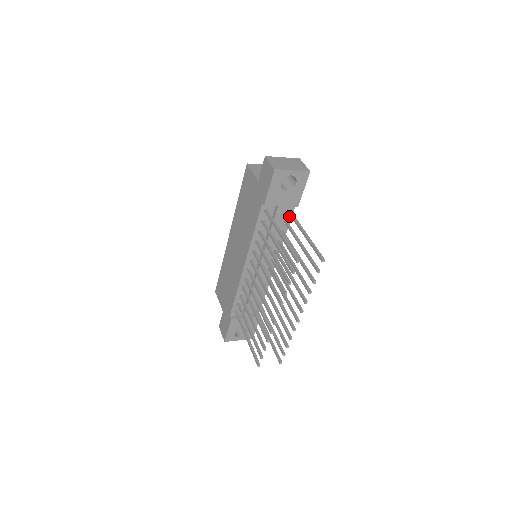
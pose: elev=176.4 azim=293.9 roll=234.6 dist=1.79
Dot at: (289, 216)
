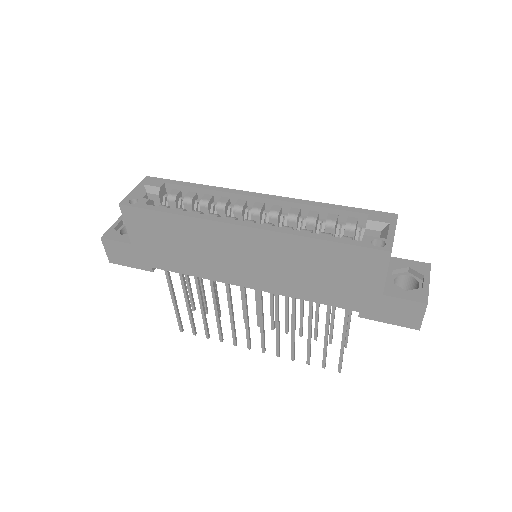
Dot at: occluded
